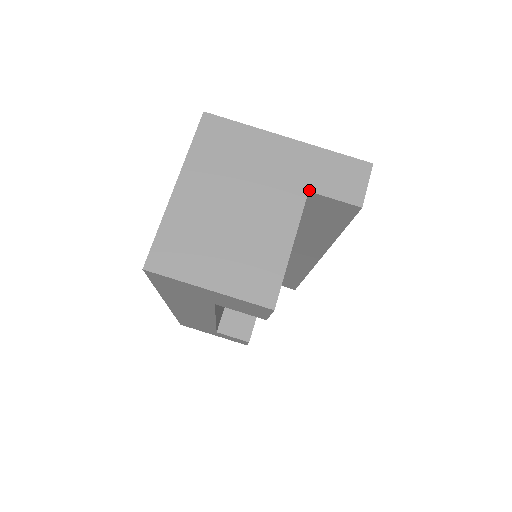
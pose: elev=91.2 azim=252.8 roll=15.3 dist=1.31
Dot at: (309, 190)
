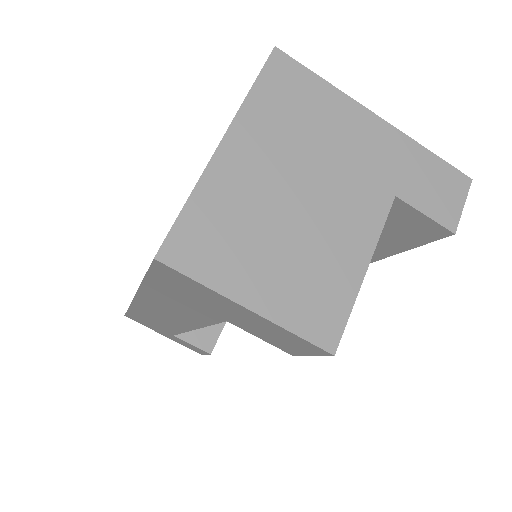
Dot at: (396, 194)
